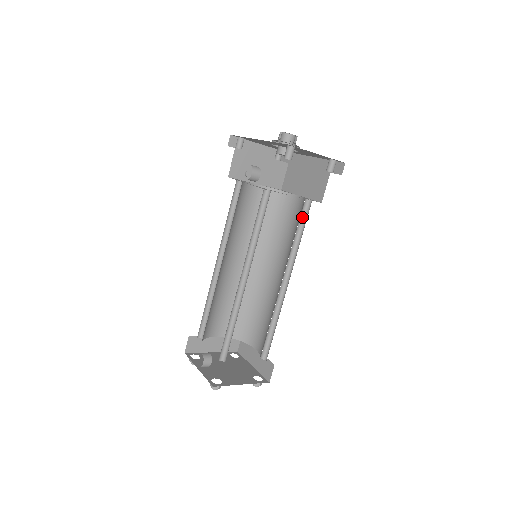
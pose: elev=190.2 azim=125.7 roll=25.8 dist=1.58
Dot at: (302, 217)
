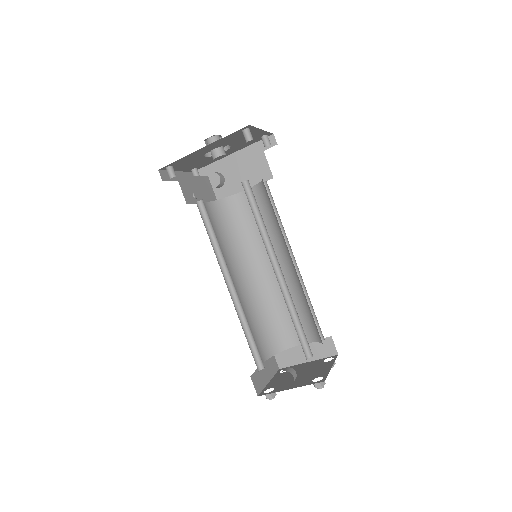
Dot at: (266, 200)
